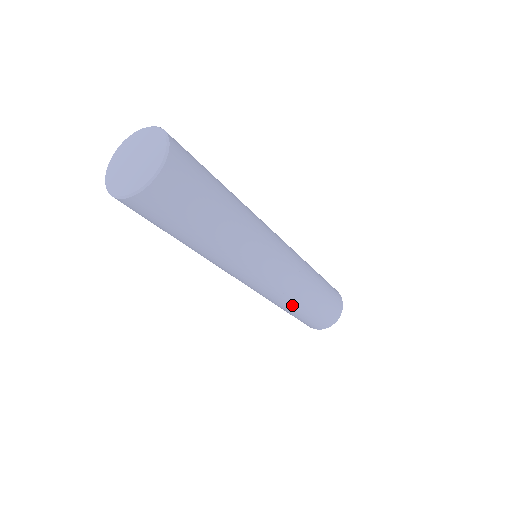
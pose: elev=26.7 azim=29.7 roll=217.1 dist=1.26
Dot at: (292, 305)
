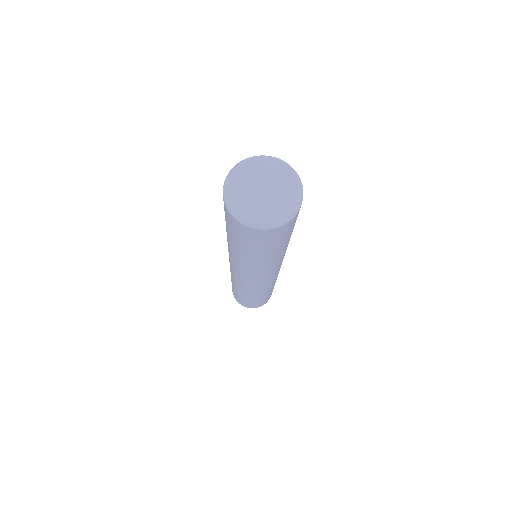
Dot at: (238, 288)
